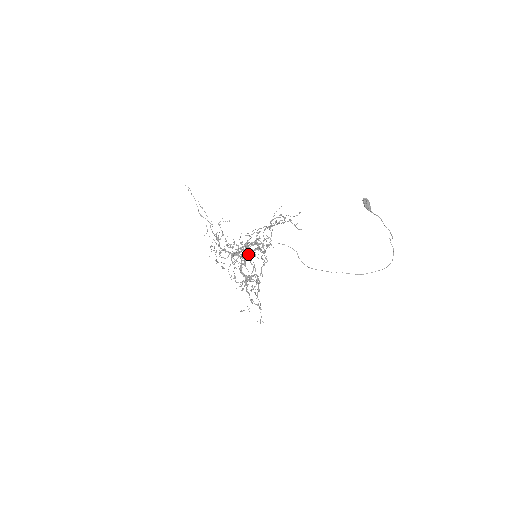
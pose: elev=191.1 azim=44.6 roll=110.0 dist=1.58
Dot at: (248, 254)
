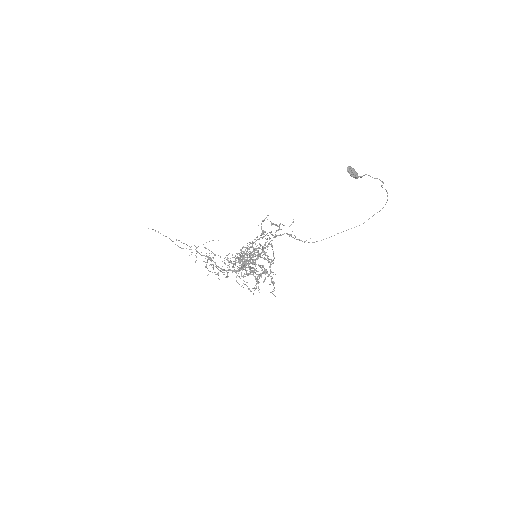
Dot at: (252, 264)
